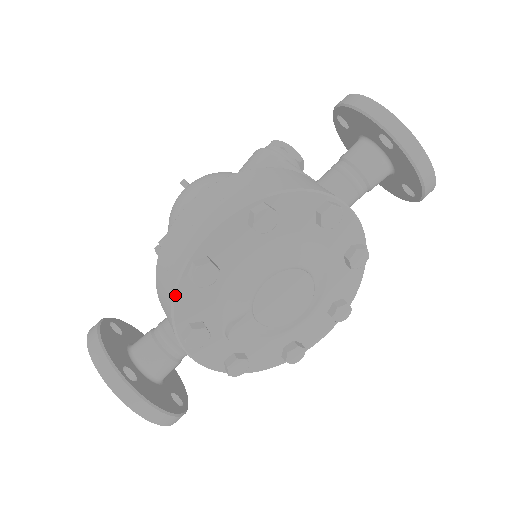
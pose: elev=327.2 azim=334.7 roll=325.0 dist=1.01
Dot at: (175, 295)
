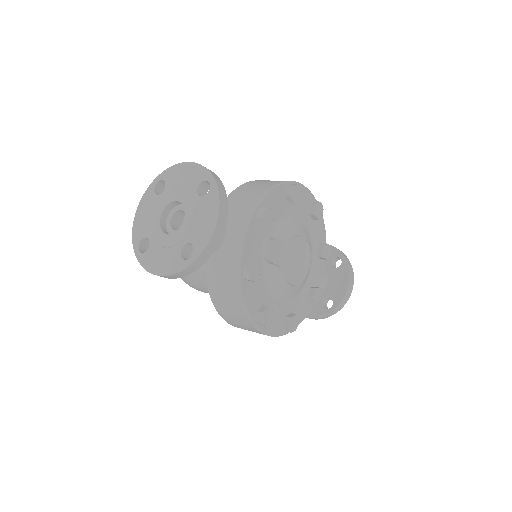
Dot at: (277, 186)
